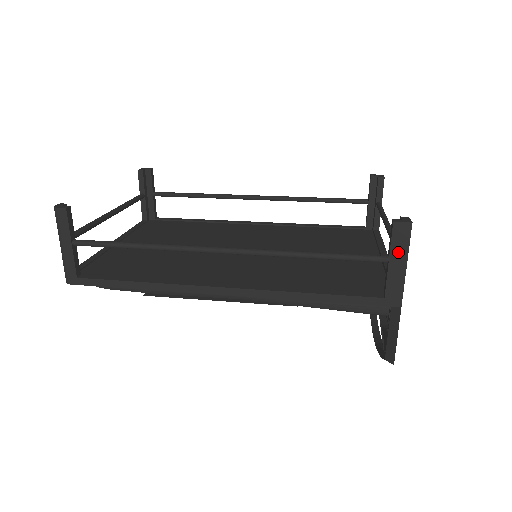
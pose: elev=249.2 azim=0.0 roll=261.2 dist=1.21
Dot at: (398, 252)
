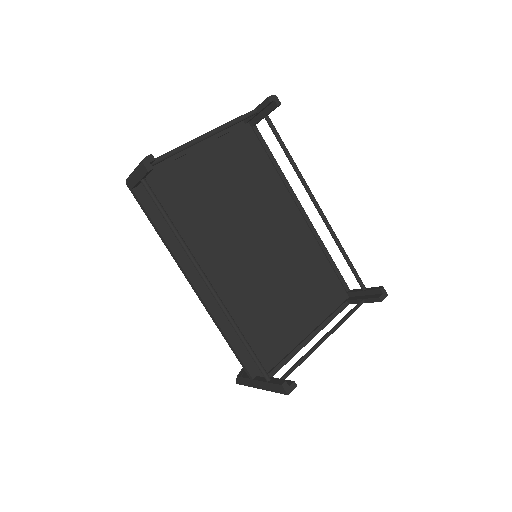
Dot at: (273, 387)
